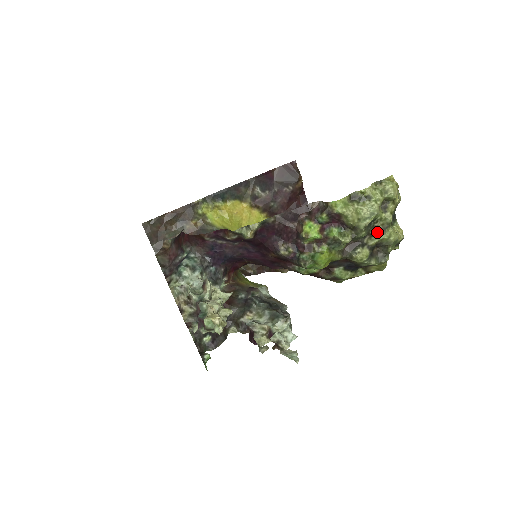
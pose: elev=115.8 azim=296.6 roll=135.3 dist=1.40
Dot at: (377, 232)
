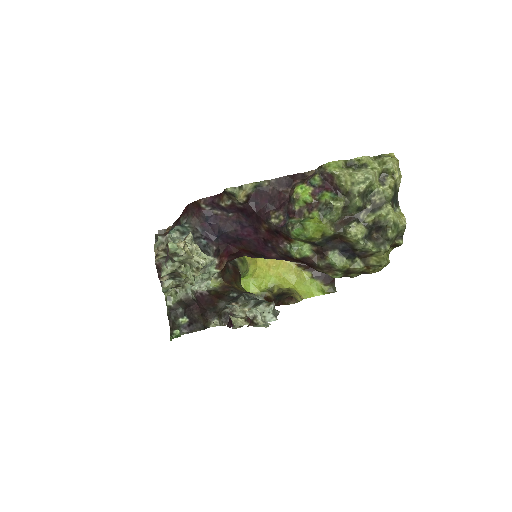
Dot at: (374, 207)
